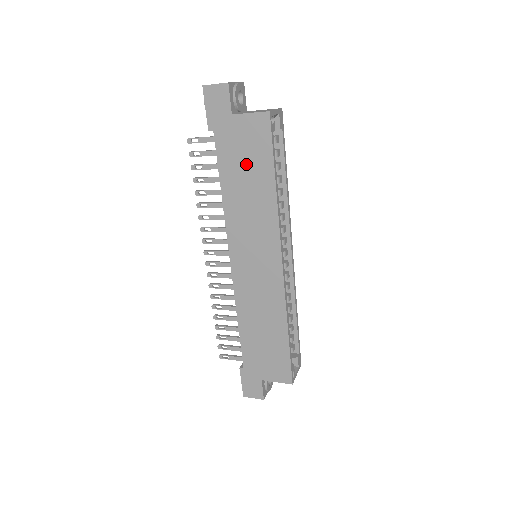
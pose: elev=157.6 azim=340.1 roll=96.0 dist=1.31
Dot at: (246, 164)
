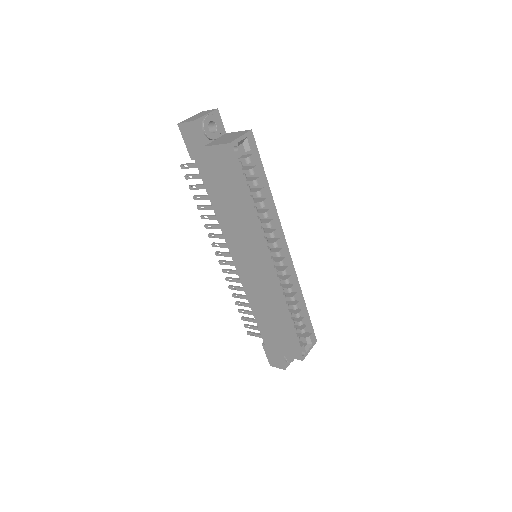
Dot at: (224, 186)
